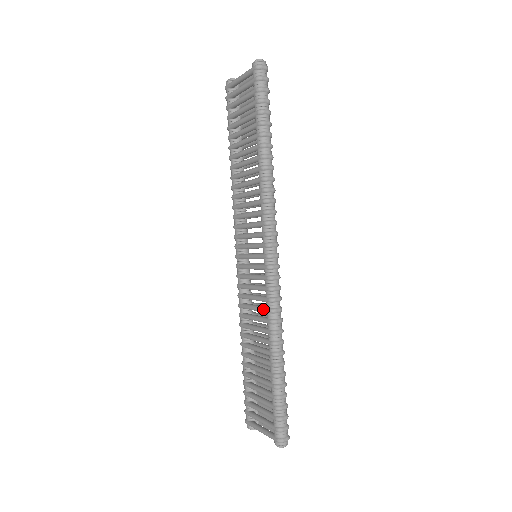
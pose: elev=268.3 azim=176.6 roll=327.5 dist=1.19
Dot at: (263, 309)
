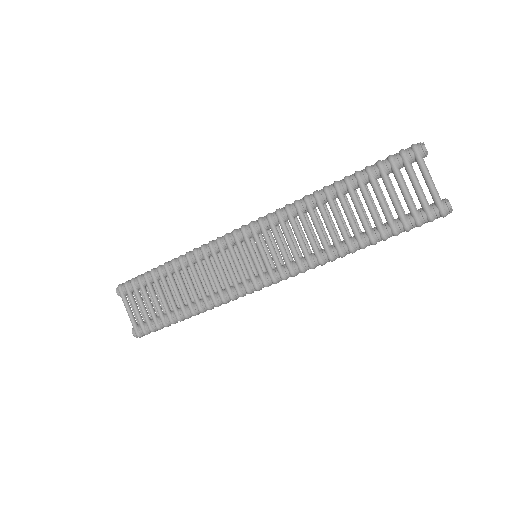
Dot at: (219, 291)
